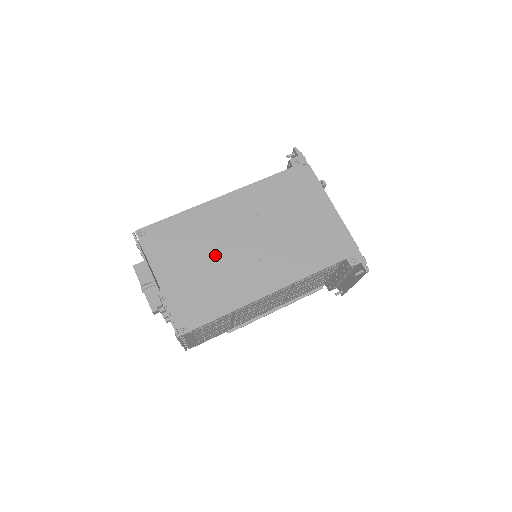
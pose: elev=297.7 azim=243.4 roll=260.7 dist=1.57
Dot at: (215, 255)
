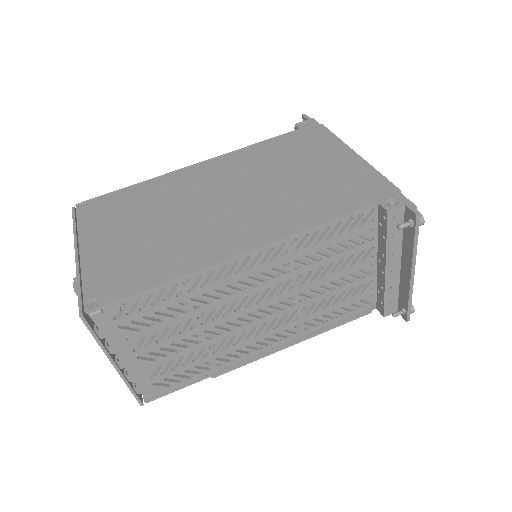
Dot at: (171, 217)
